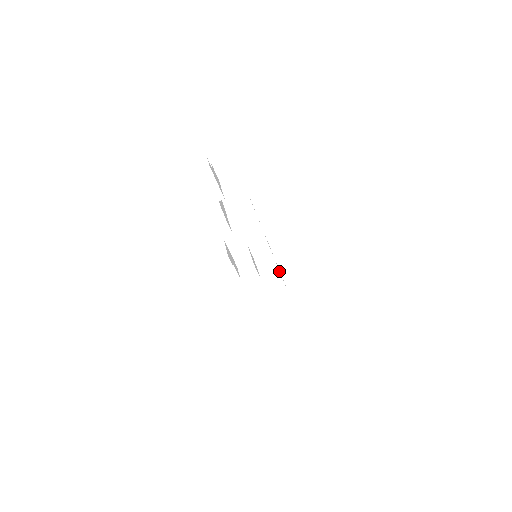
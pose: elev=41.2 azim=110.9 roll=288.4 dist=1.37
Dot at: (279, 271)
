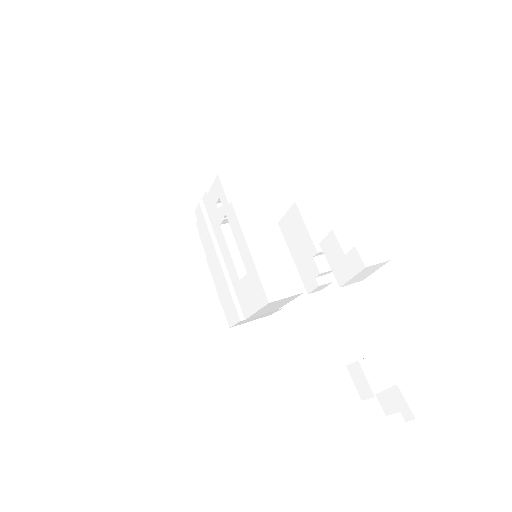
Dot at: occluded
